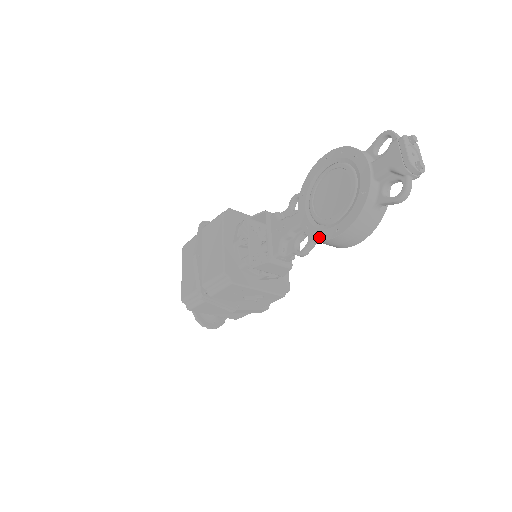
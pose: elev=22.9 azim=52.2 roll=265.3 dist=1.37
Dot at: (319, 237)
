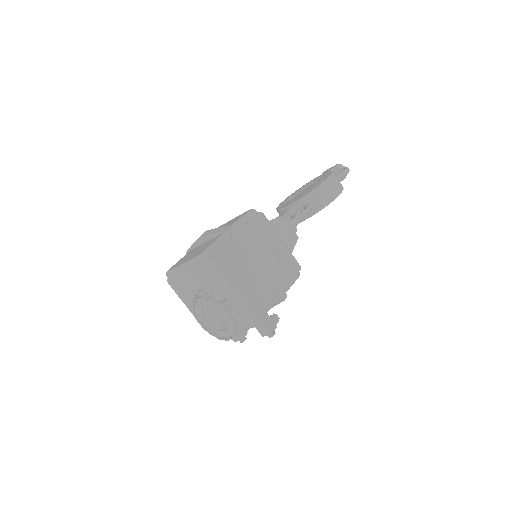
Dot at: (315, 187)
